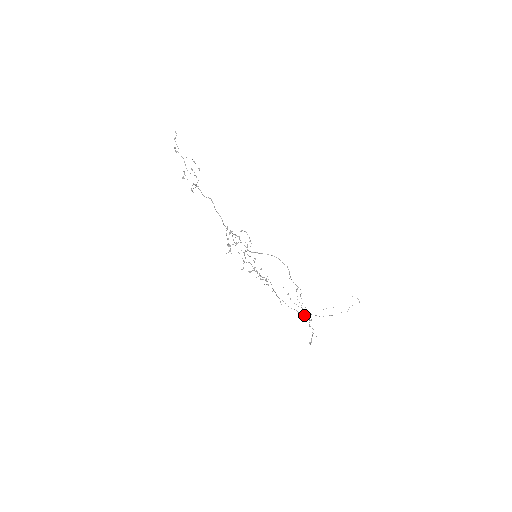
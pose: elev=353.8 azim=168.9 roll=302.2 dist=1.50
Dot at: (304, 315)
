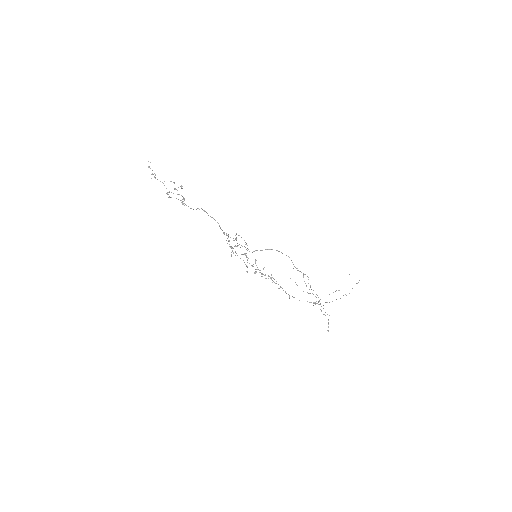
Dot at: (315, 304)
